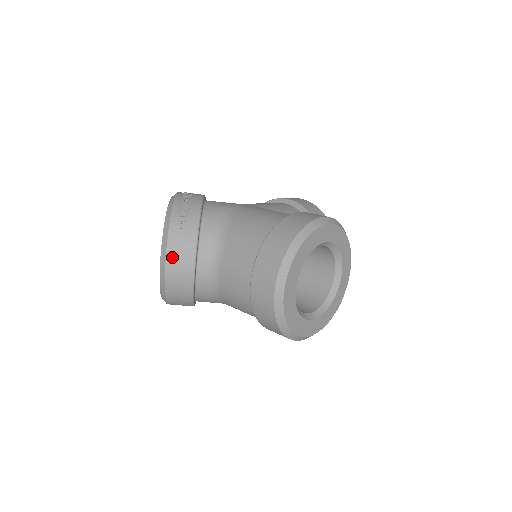
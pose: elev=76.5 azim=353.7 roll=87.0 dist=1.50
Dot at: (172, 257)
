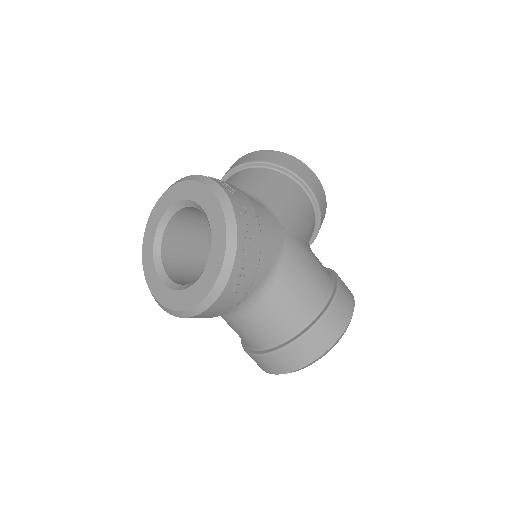
Dot at: (207, 313)
